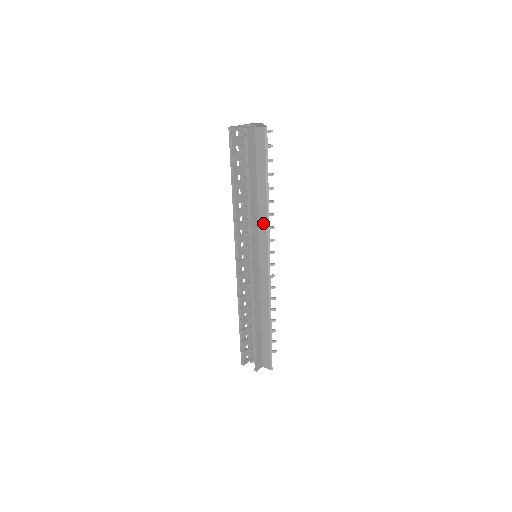
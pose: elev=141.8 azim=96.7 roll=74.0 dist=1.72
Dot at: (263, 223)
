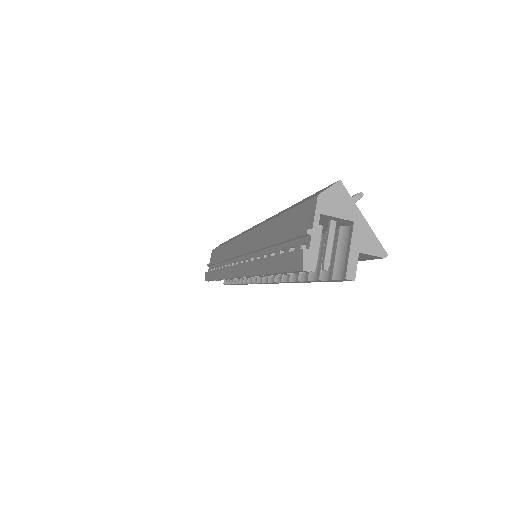
Dot at: occluded
